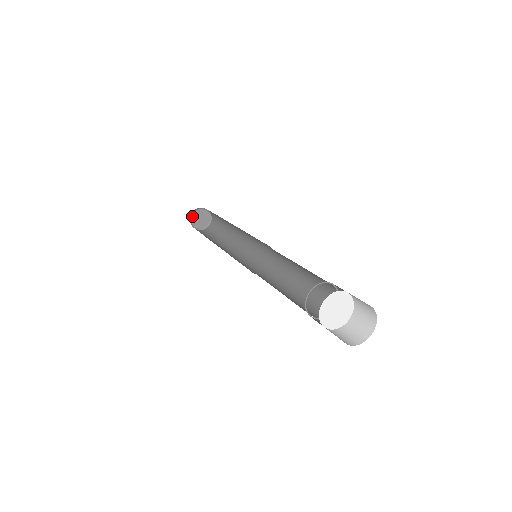
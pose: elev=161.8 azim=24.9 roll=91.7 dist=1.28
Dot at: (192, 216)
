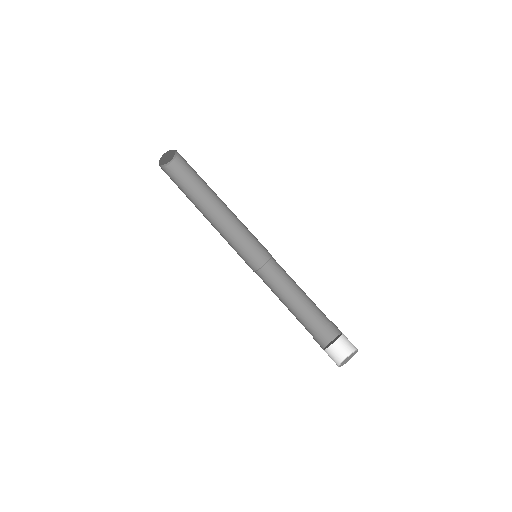
Dot at: (160, 163)
